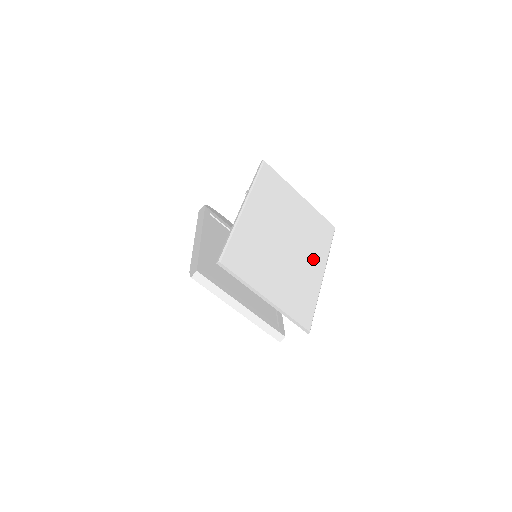
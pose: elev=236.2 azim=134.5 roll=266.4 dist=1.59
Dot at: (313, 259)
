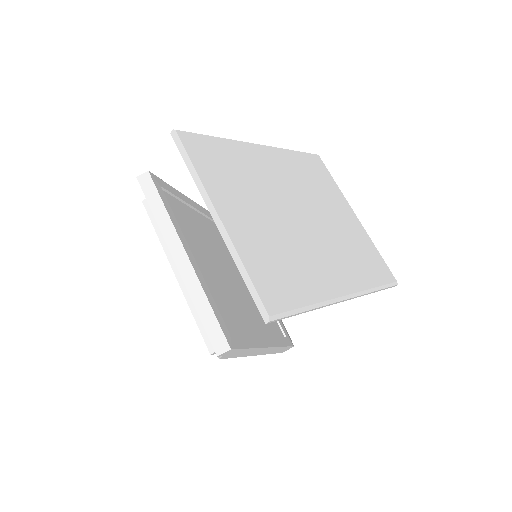
Dot at: (337, 266)
